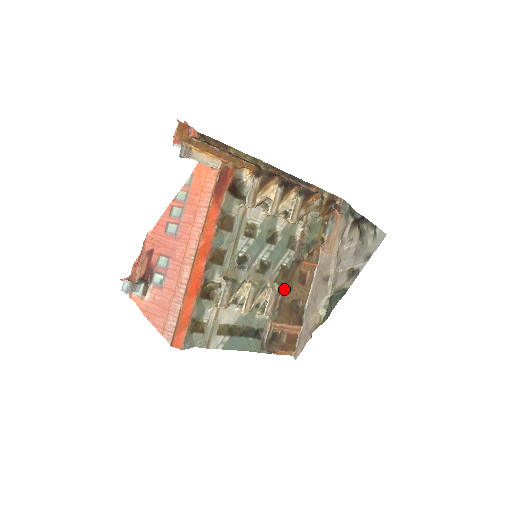
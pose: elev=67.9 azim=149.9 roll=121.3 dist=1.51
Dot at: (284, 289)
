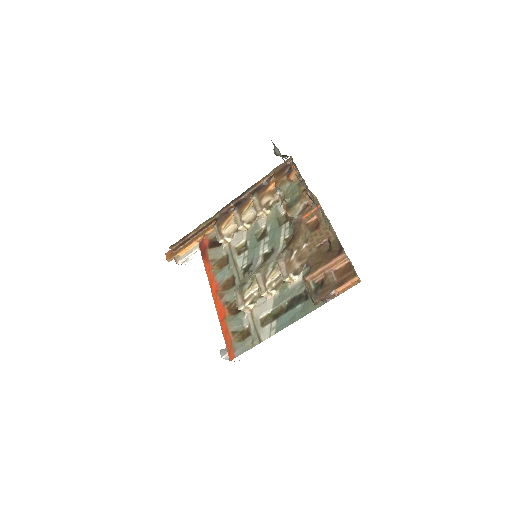
Dot at: (294, 249)
